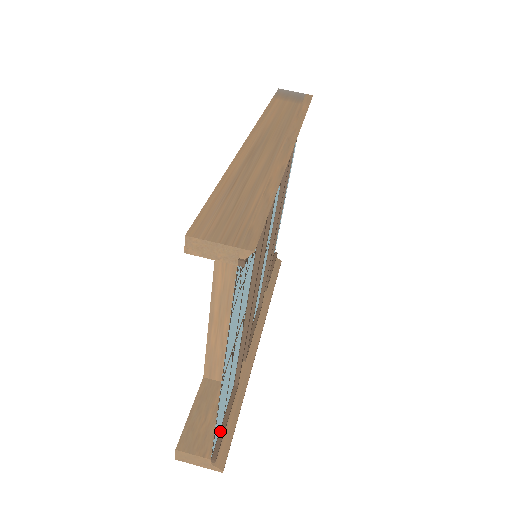
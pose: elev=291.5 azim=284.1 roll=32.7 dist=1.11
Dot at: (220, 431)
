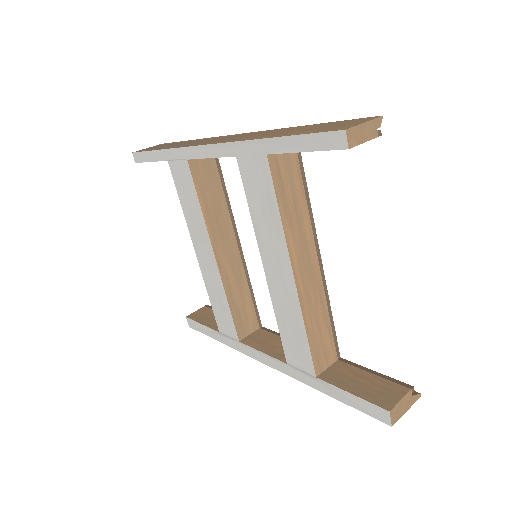
Dot at: (383, 378)
